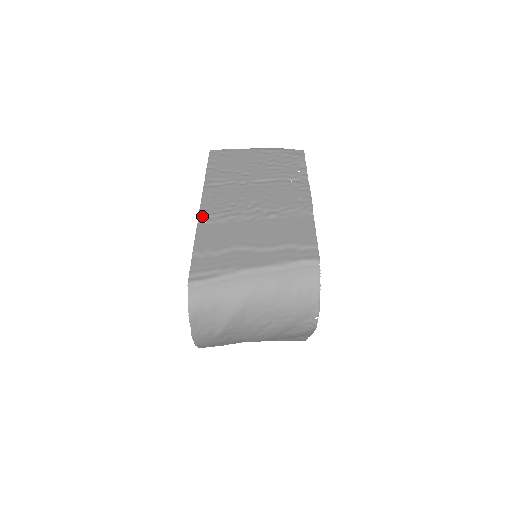
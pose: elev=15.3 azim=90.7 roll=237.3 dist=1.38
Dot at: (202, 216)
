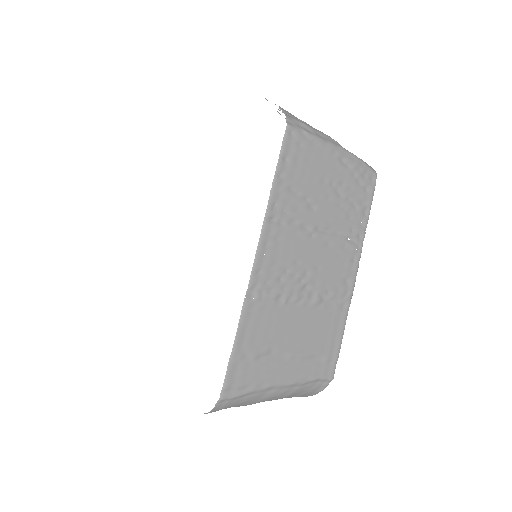
Dot at: (252, 286)
